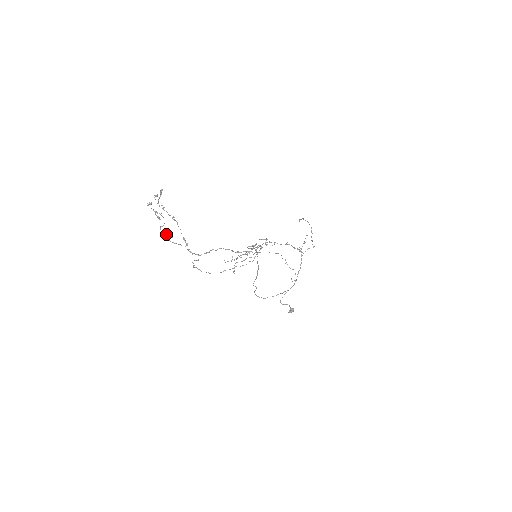
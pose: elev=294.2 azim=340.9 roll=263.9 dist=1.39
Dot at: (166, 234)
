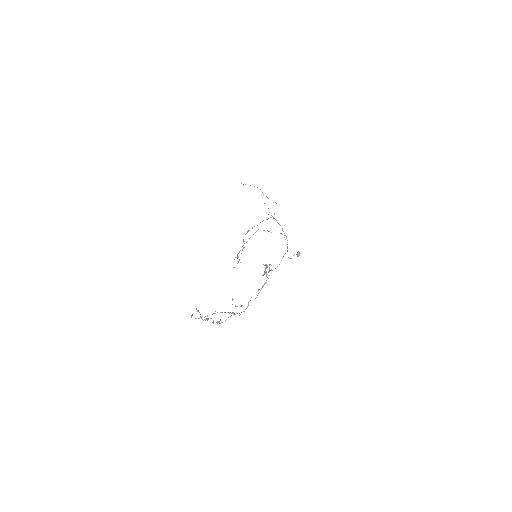
Dot at: (218, 322)
